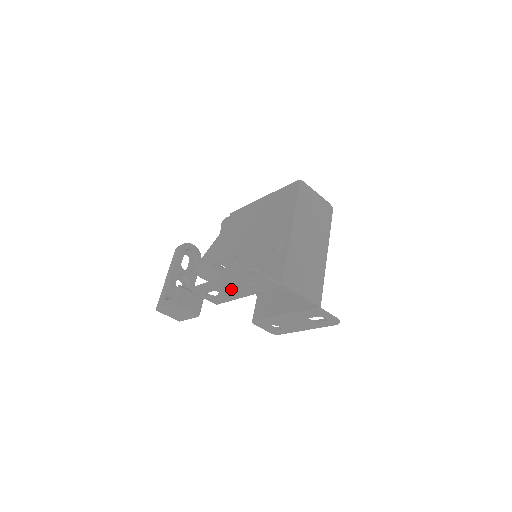
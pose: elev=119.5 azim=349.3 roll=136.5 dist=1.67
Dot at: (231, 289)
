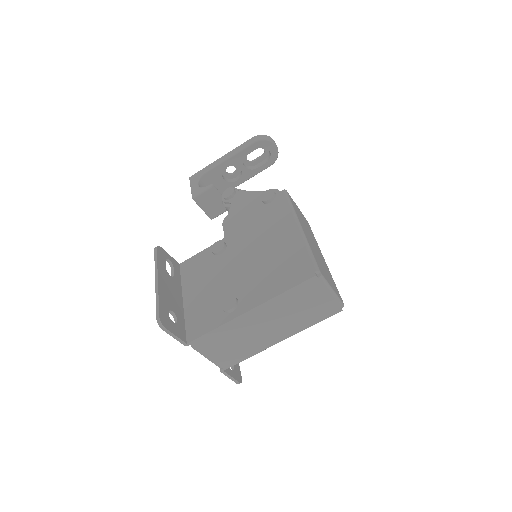
Dot at: occluded
